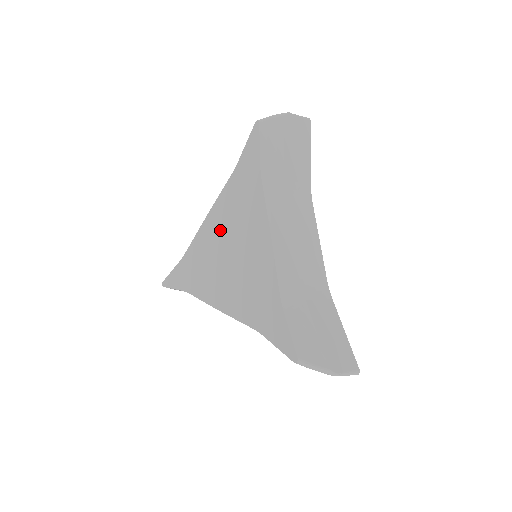
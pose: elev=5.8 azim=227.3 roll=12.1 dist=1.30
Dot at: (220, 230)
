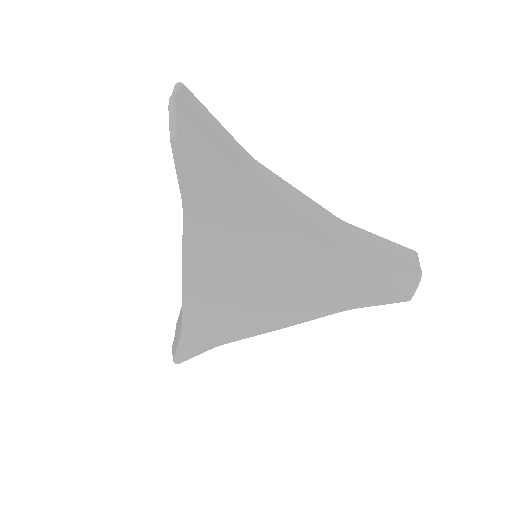
Dot at: (218, 272)
